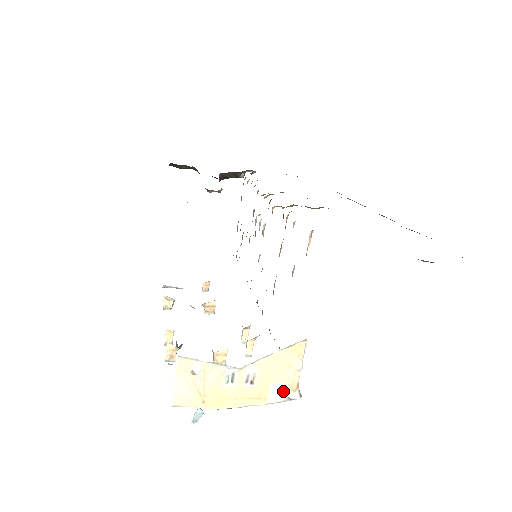
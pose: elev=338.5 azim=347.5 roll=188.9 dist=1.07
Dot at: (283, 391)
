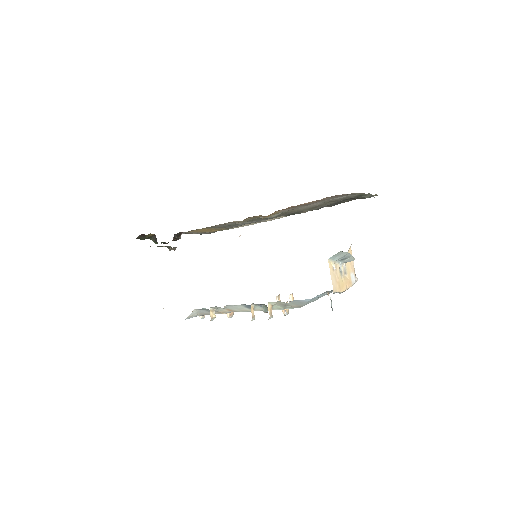
Dot at: (354, 277)
